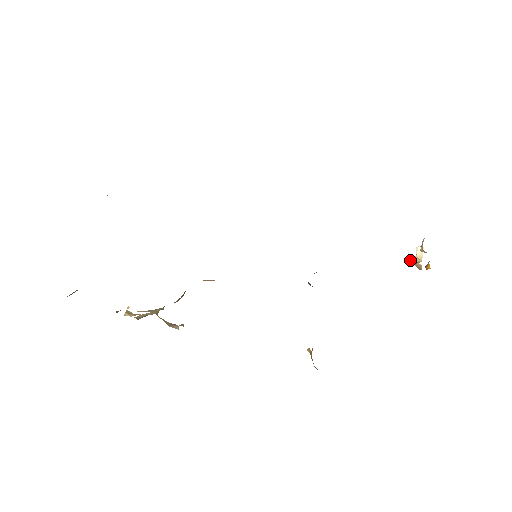
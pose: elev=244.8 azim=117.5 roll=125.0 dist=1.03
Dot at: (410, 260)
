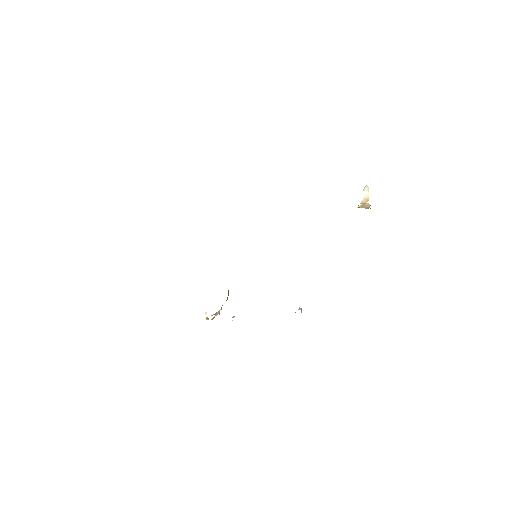
Dot at: (358, 207)
